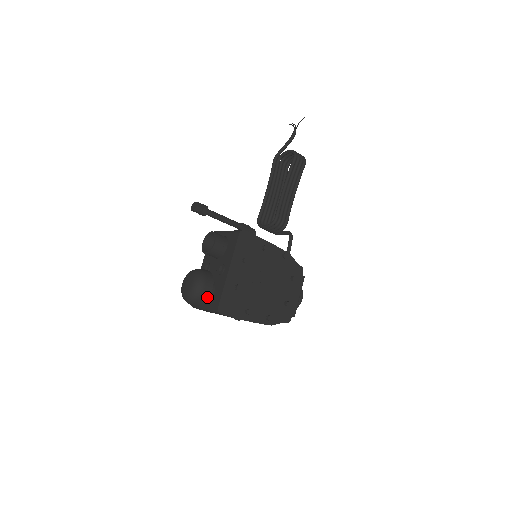
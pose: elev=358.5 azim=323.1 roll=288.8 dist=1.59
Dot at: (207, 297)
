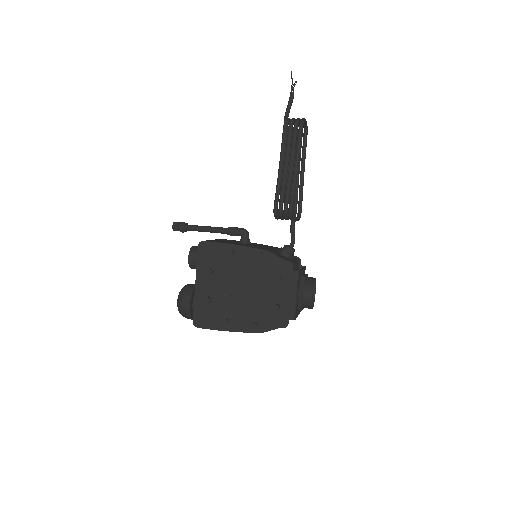
Dot at: (188, 312)
